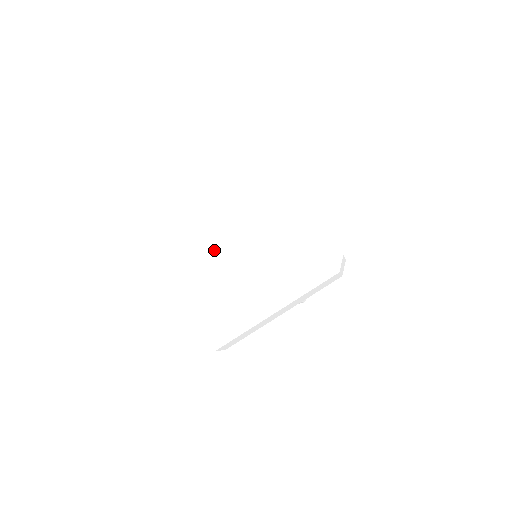
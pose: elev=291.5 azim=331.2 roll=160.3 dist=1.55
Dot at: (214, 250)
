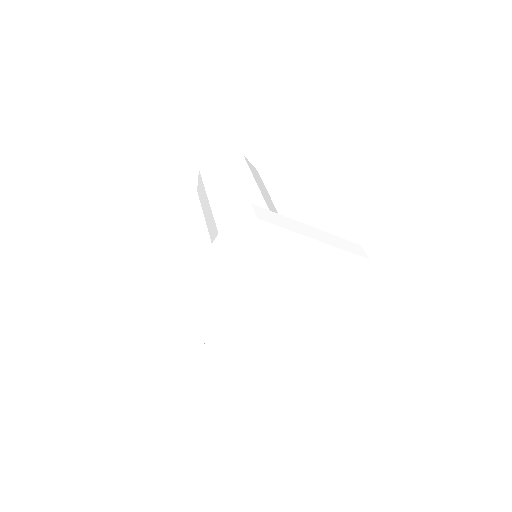
Dot at: (257, 290)
